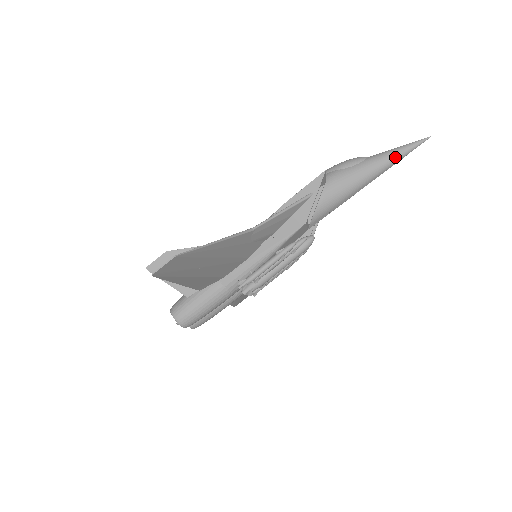
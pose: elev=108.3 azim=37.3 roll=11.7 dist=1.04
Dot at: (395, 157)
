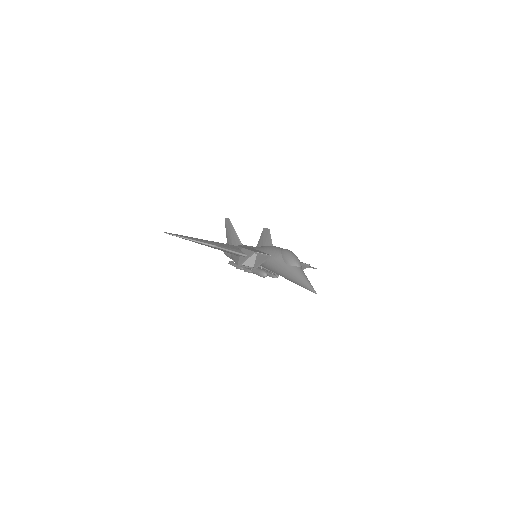
Dot at: (298, 282)
